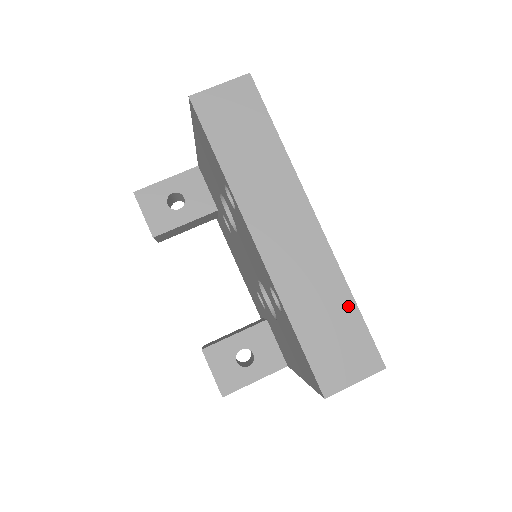
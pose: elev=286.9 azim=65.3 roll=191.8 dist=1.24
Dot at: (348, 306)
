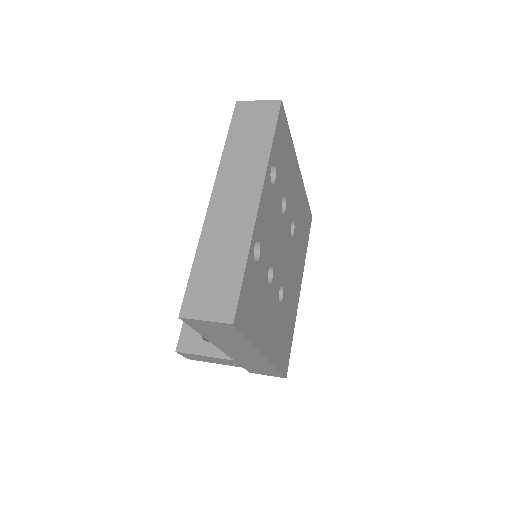
Dot at: (239, 266)
